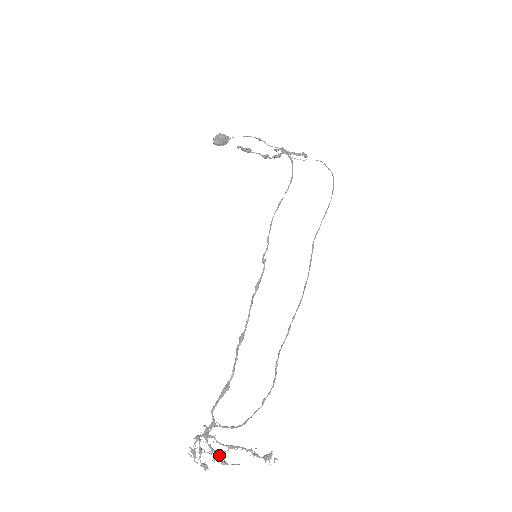
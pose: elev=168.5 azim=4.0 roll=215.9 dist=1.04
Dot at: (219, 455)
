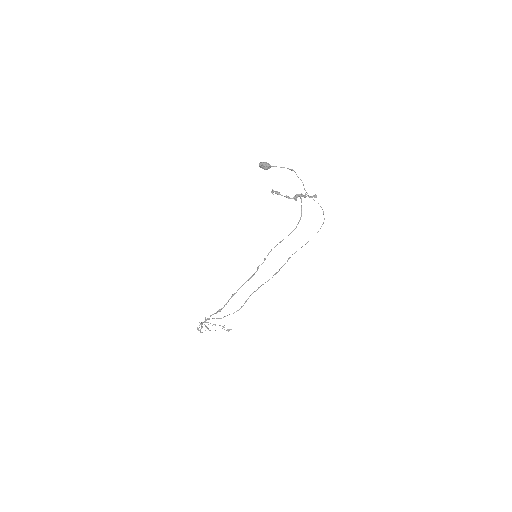
Dot at: occluded
